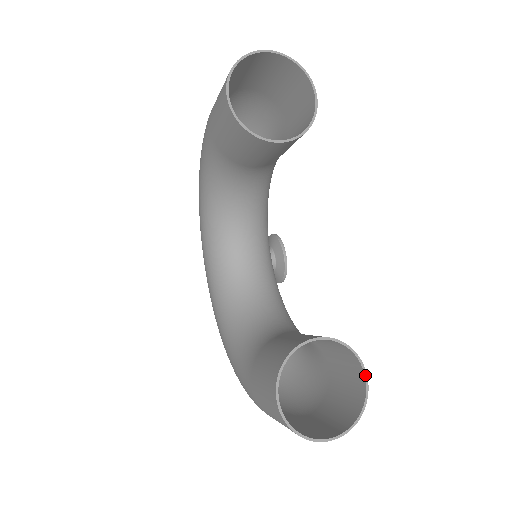
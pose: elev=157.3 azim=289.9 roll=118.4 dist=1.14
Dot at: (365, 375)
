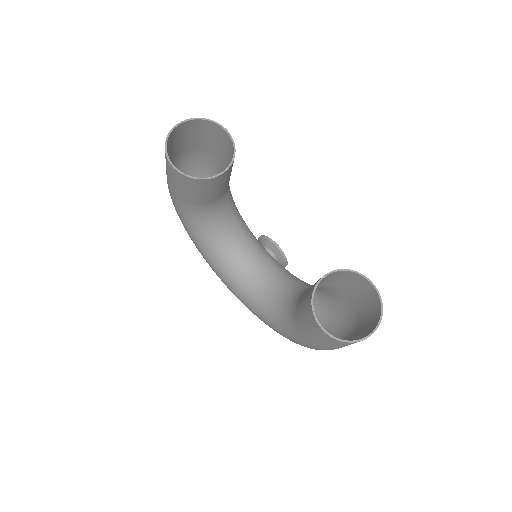
Dot at: (369, 281)
